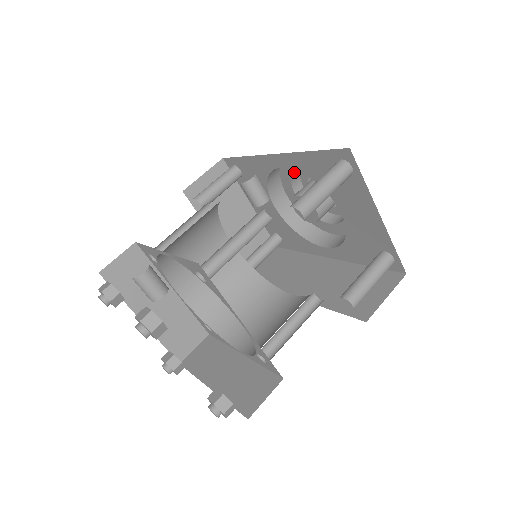
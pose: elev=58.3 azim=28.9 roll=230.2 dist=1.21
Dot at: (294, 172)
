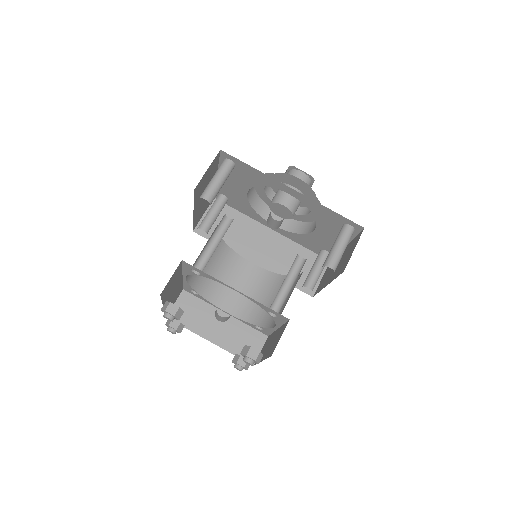
Dot at: (279, 179)
